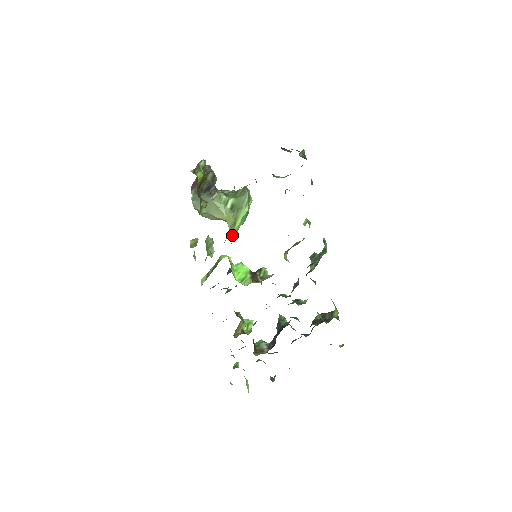
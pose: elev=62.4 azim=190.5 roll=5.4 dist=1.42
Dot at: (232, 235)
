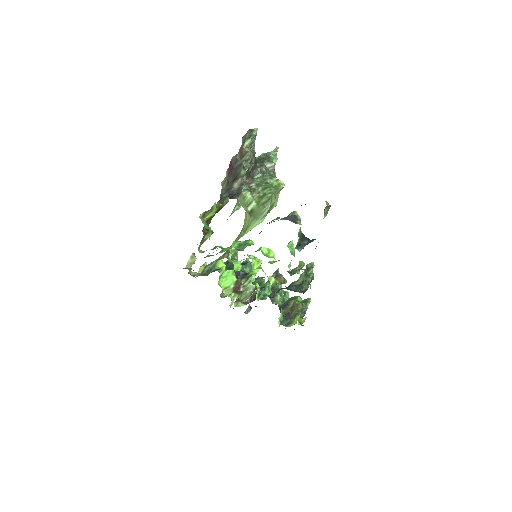
Dot at: (232, 251)
